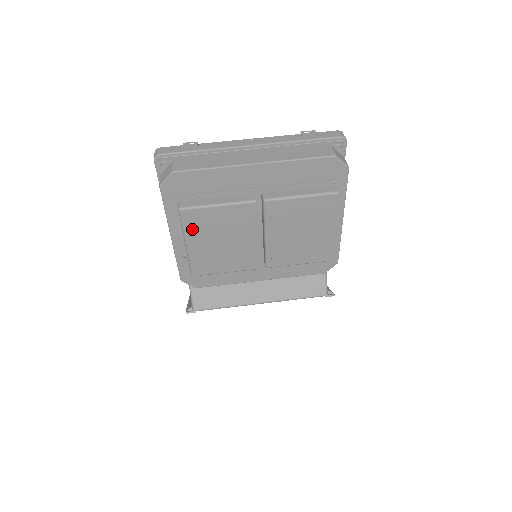
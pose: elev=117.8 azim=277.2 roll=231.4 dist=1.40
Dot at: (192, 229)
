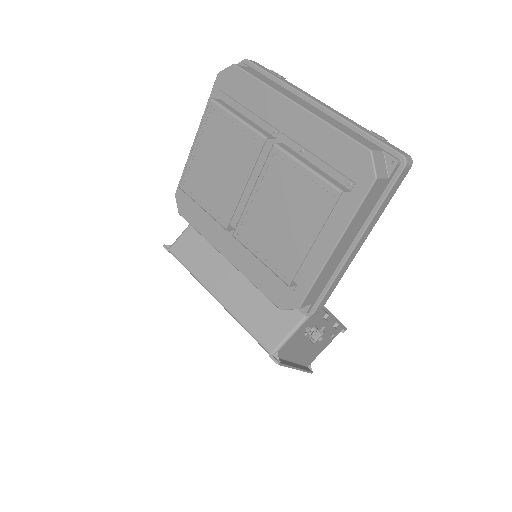
Dot at: (207, 130)
